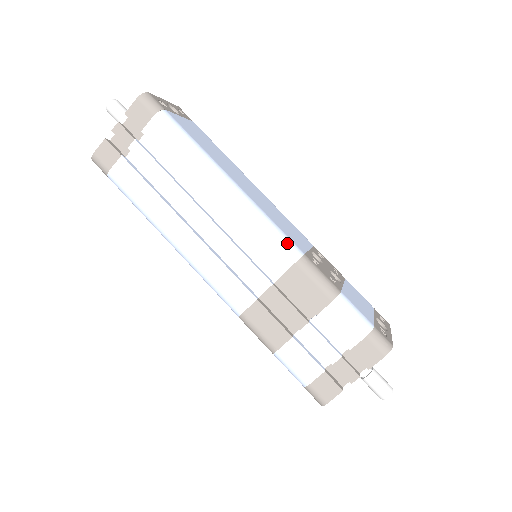
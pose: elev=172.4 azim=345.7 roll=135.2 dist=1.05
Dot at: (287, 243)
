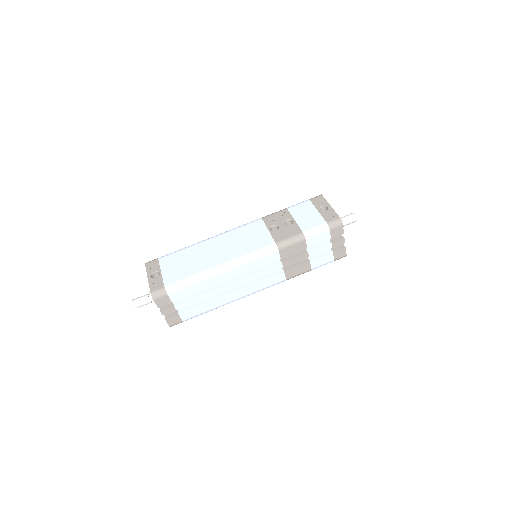
Dot at: (267, 251)
